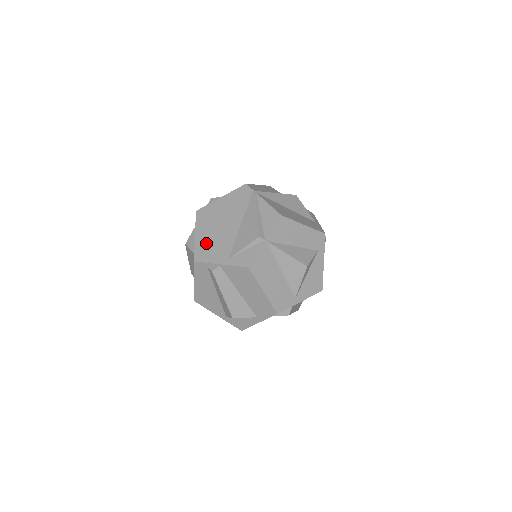
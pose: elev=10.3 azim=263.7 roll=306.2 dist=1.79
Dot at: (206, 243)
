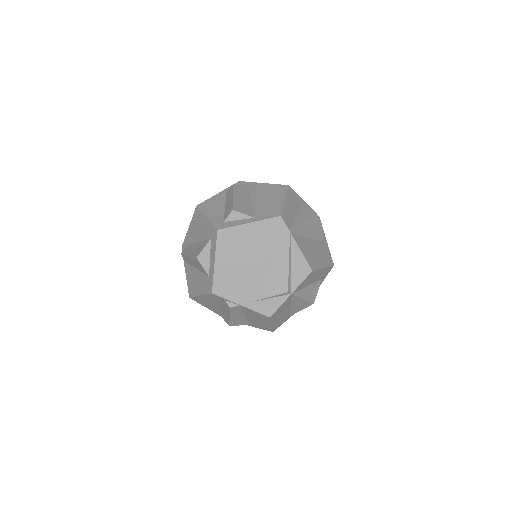
Dot at: (227, 276)
